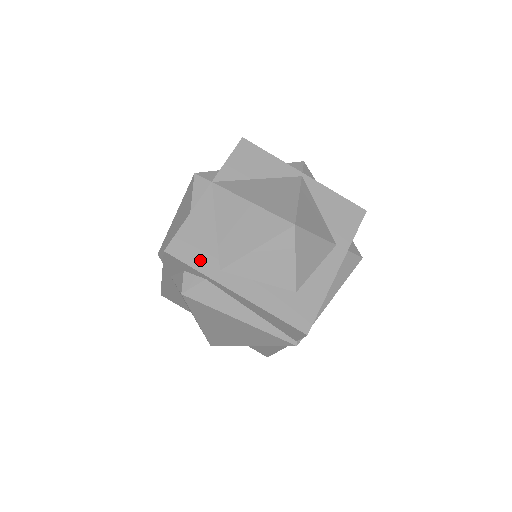
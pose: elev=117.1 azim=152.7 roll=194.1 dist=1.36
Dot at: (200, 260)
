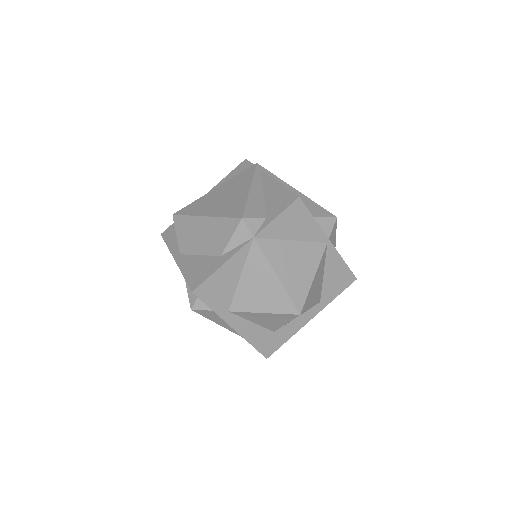
Dot at: (217, 302)
